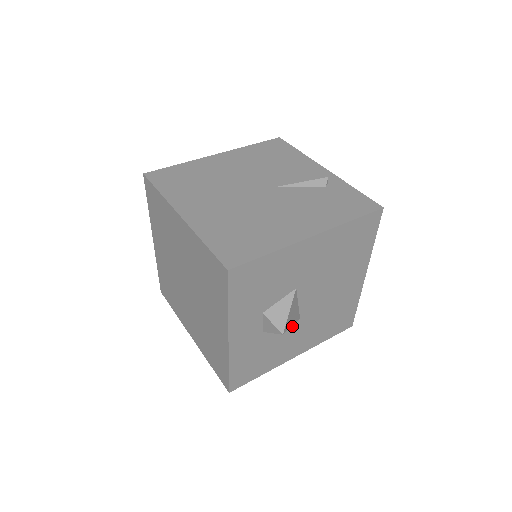
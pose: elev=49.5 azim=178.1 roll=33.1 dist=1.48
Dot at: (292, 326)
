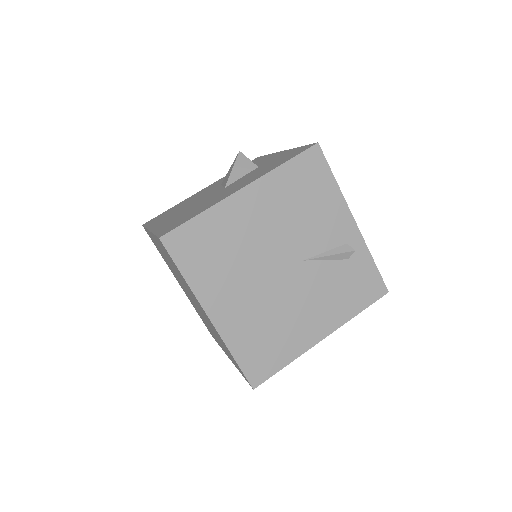
Dot at: occluded
